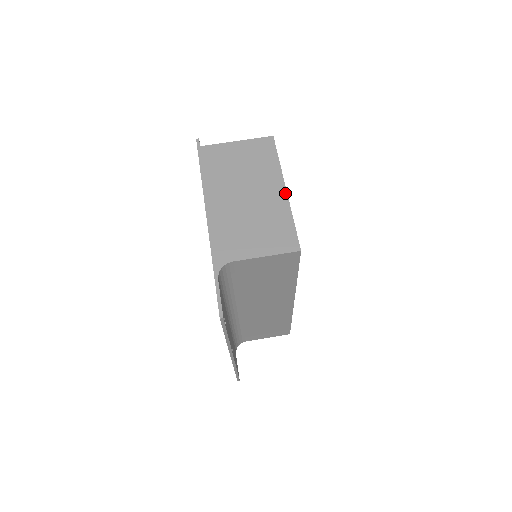
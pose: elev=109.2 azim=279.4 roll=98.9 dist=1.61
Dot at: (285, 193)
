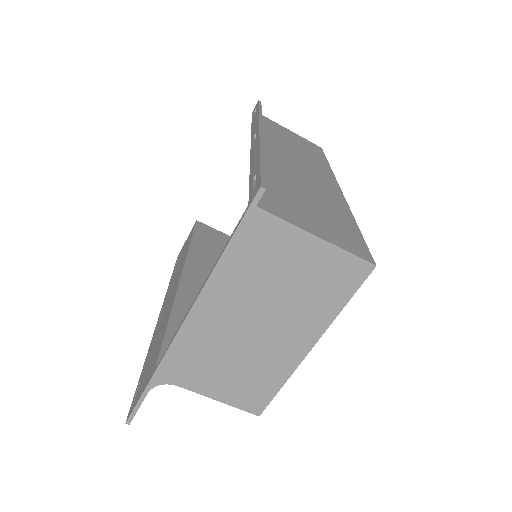
Dot at: (305, 353)
